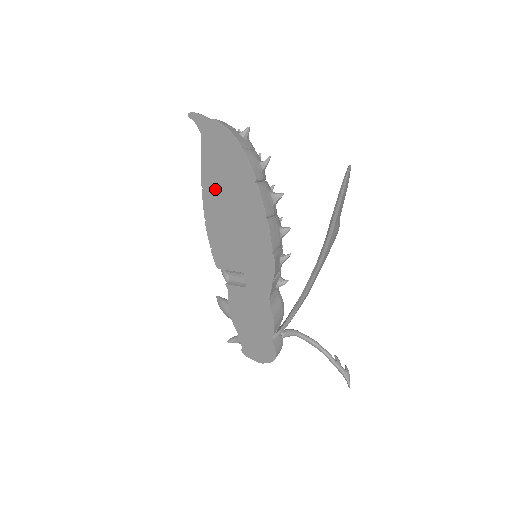
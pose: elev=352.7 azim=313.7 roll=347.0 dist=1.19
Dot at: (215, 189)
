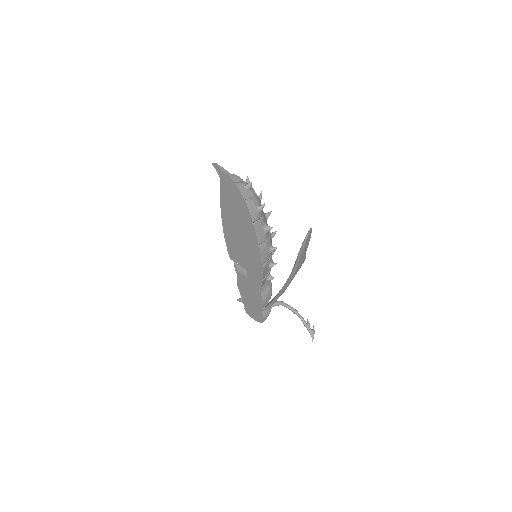
Dot at: (229, 215)
